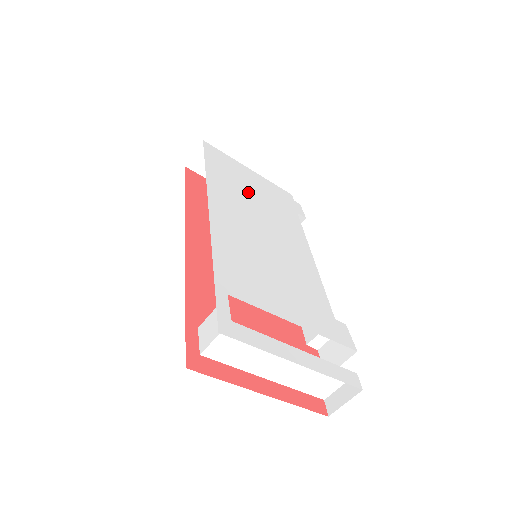
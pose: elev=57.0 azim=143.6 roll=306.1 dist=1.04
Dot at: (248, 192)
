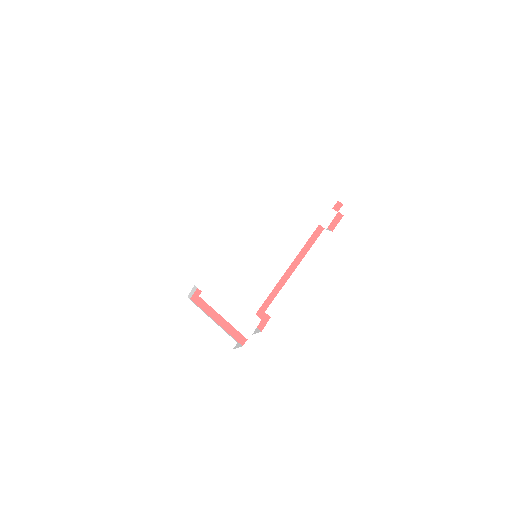
Dot at: (273, 209)
